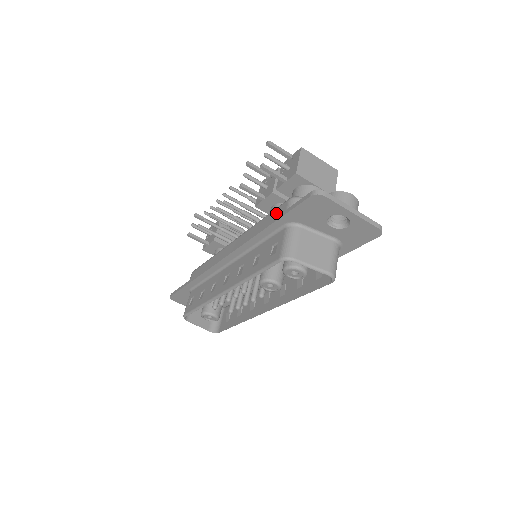
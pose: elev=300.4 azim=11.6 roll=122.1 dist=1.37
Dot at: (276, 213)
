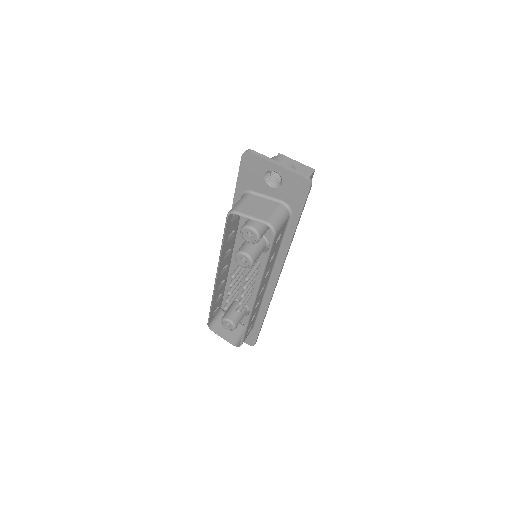
Dot at: occluded
